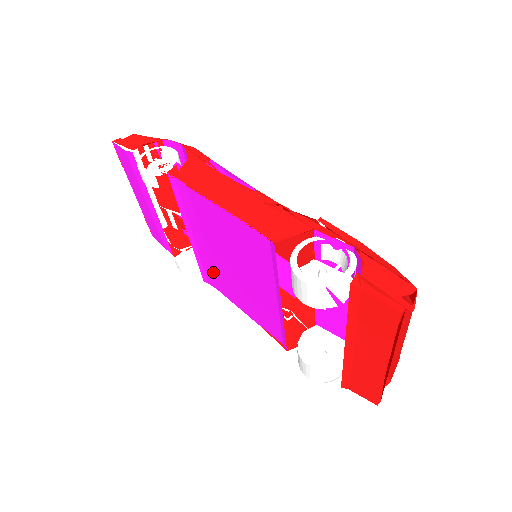
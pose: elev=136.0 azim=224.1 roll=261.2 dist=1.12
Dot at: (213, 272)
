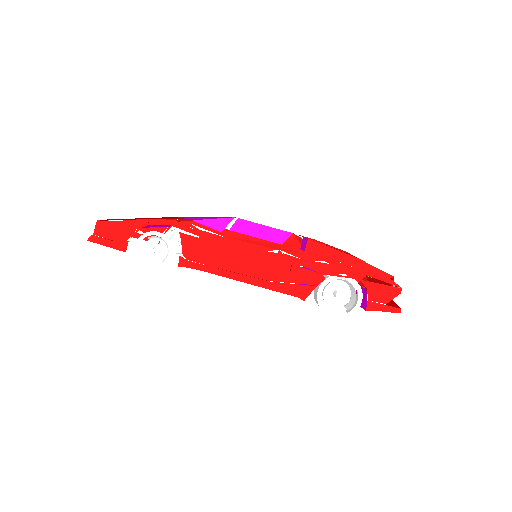
Dot at: occluded
